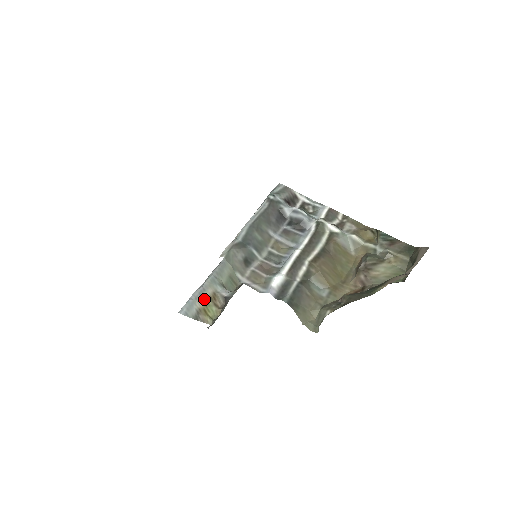
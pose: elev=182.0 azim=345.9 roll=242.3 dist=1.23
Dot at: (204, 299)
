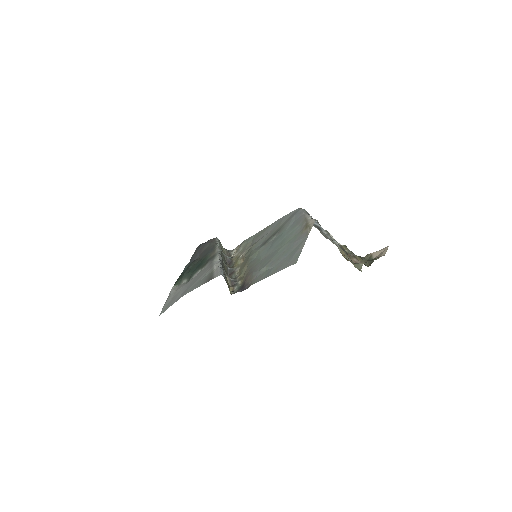
Dot at: occluded
